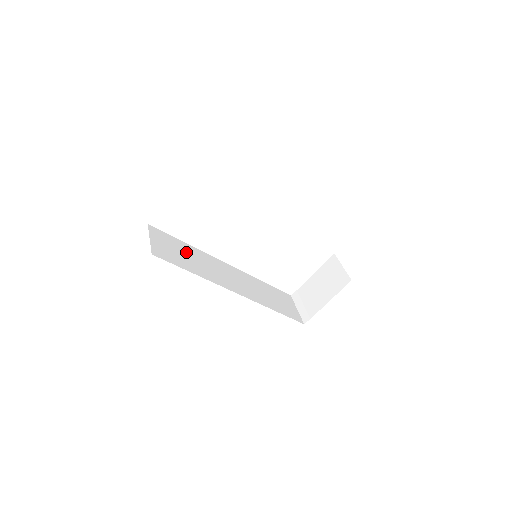
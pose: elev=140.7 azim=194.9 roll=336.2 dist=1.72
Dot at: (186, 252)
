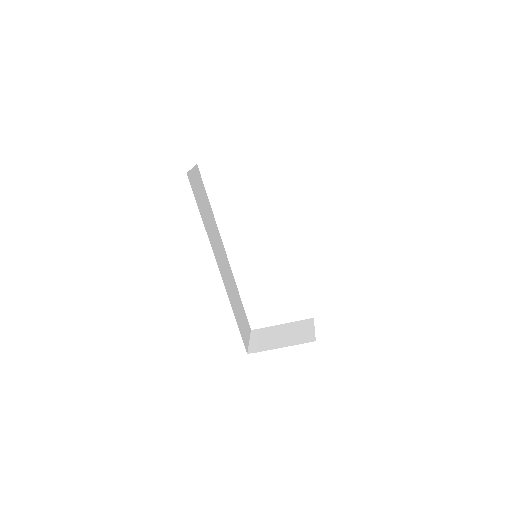
Dot at: (207, 207)
